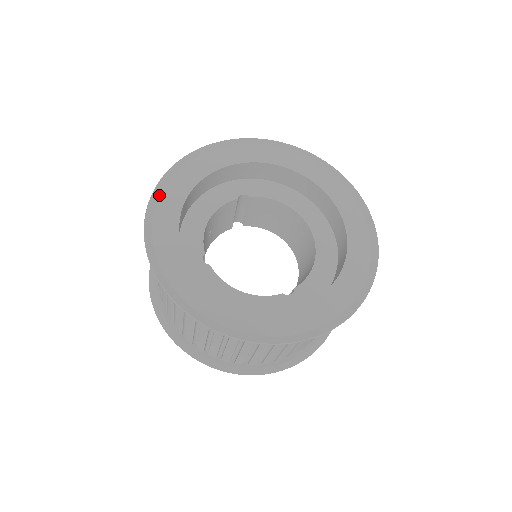
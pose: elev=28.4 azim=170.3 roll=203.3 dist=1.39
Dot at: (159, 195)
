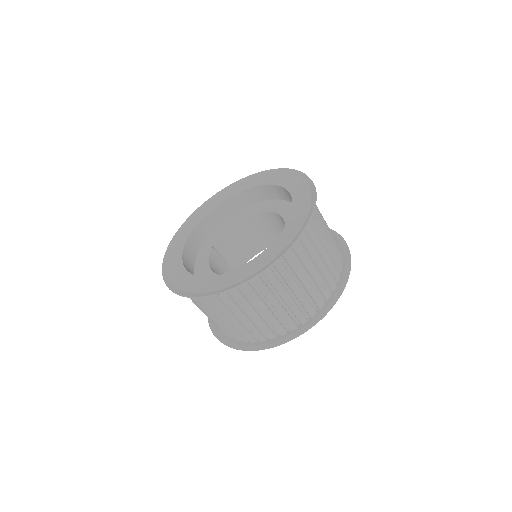
Dot at: (170, 282)
